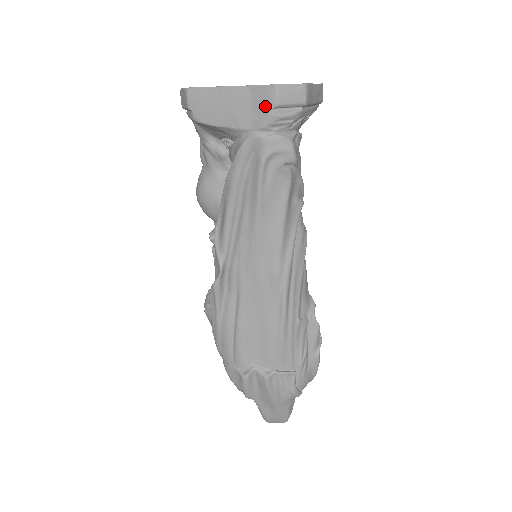
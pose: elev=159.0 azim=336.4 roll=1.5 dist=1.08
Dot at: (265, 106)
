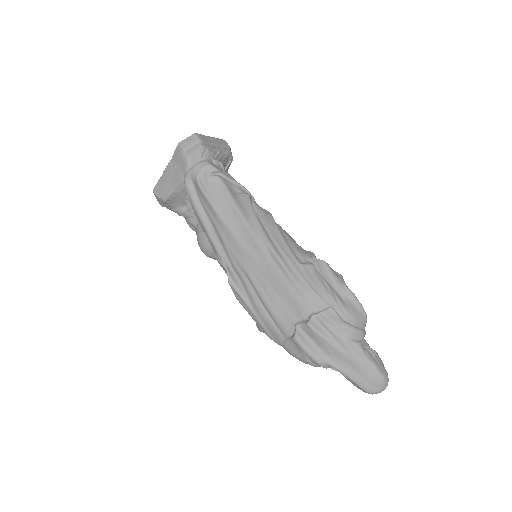
Dot at: (181, 157)
